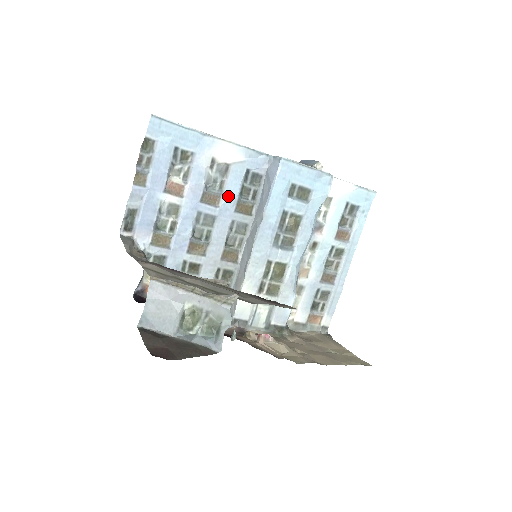
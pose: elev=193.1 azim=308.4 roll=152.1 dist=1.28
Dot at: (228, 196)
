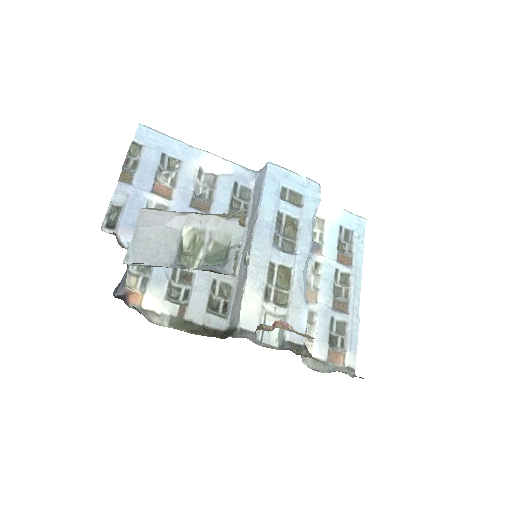
Dot at: (218, 204)
